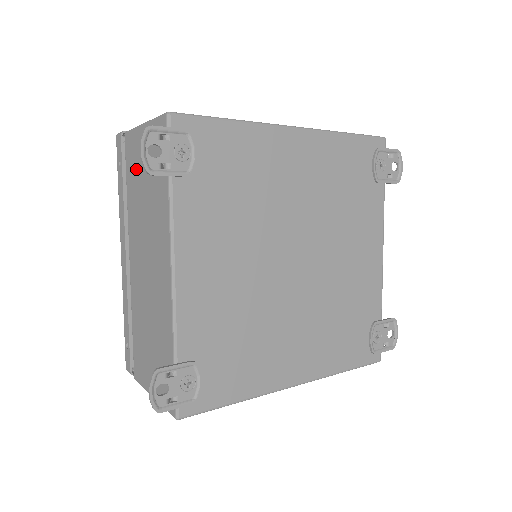
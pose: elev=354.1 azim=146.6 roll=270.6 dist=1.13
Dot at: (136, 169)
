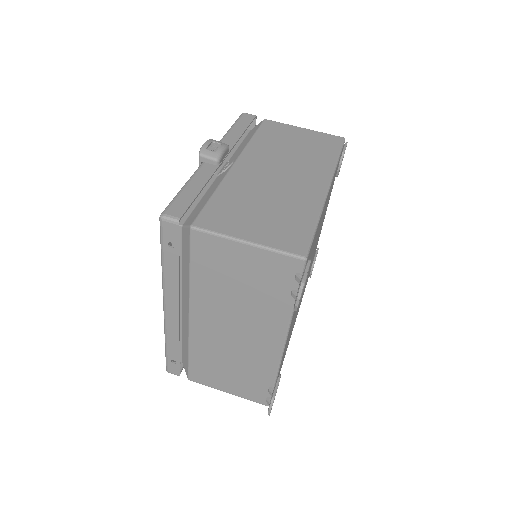
Dot at: (221, 267)
